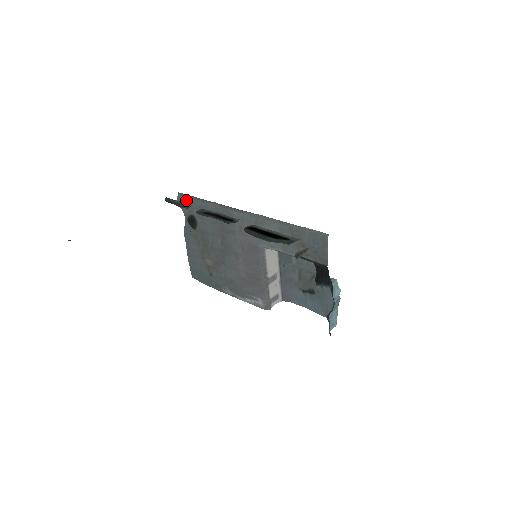
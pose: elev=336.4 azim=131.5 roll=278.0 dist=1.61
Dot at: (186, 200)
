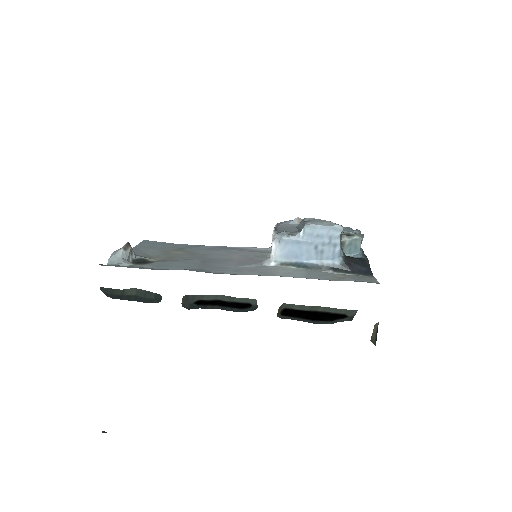
Dot at: occluded
